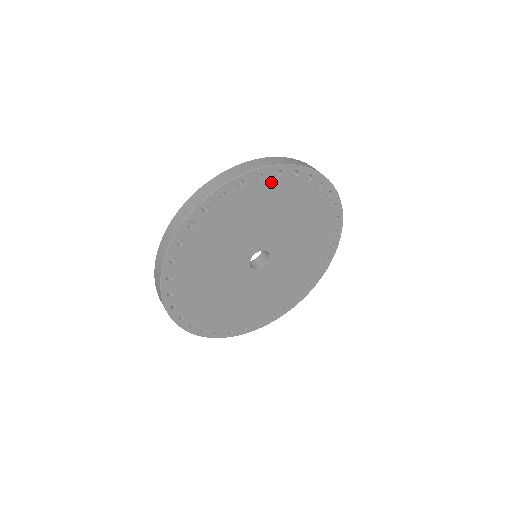
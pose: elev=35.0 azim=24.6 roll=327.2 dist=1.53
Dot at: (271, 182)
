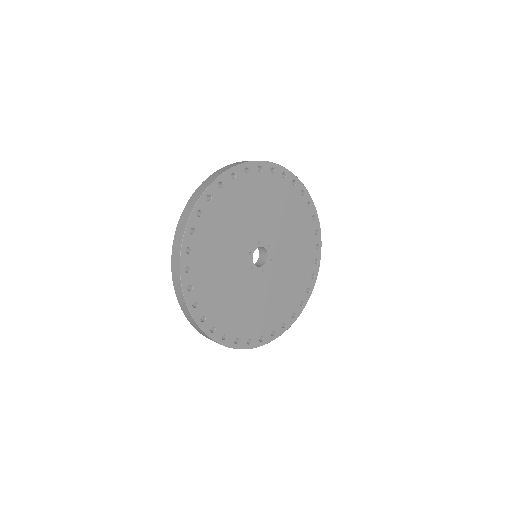
Dot at: (256, 177)
